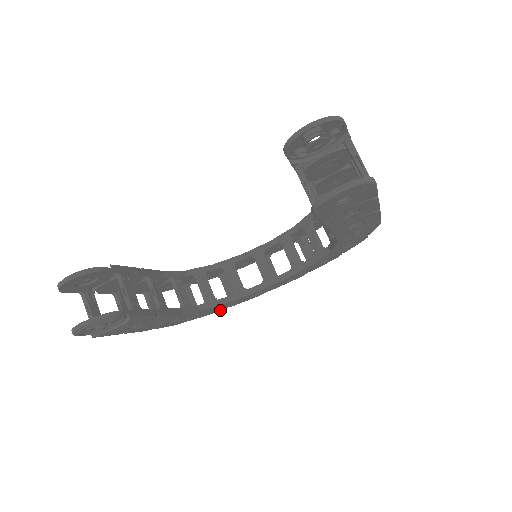
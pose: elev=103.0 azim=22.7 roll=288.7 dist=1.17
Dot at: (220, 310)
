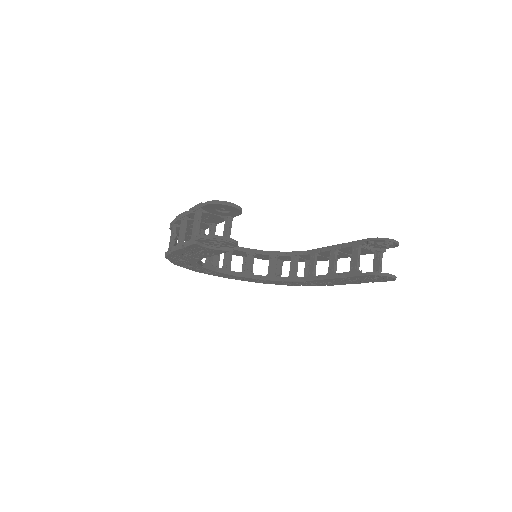
Dot at: (180, 265)
